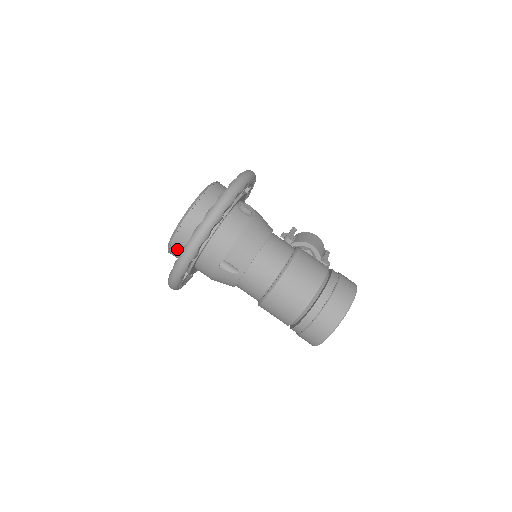
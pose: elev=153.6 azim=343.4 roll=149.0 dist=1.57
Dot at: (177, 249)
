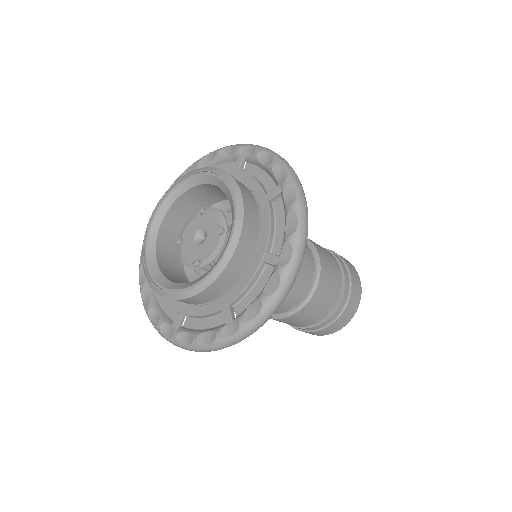
Dot at: (193, 301)
